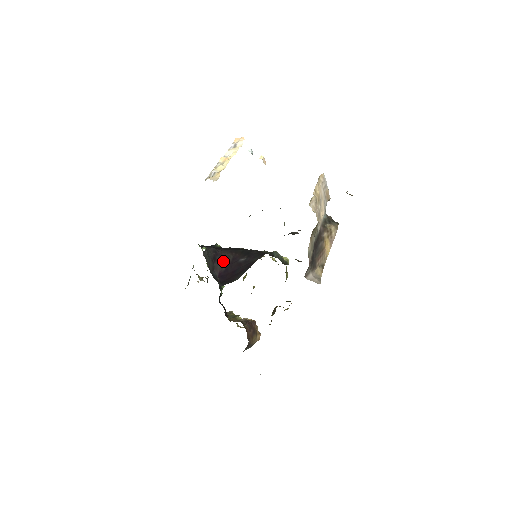
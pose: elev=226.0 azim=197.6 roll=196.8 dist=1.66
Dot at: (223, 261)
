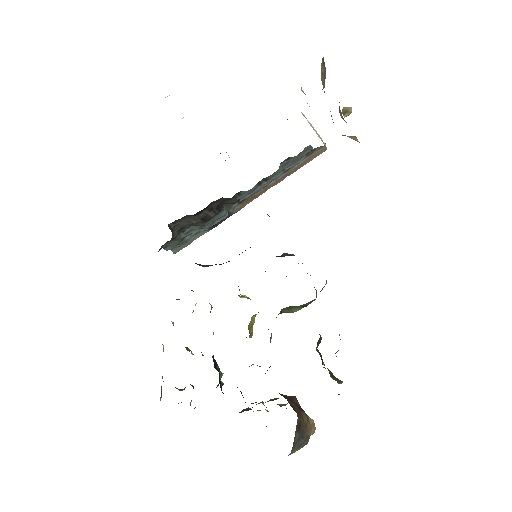
Dot at: (206, 265)
